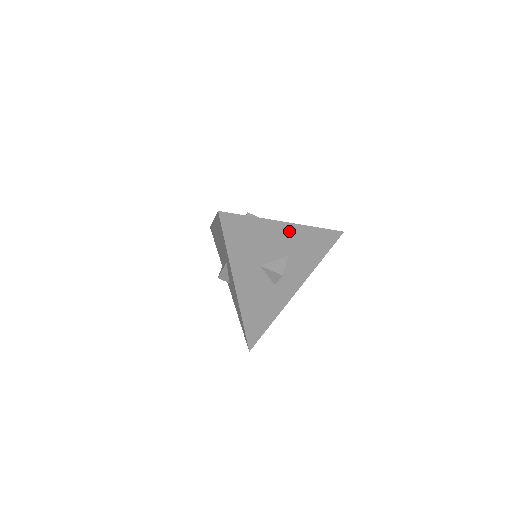
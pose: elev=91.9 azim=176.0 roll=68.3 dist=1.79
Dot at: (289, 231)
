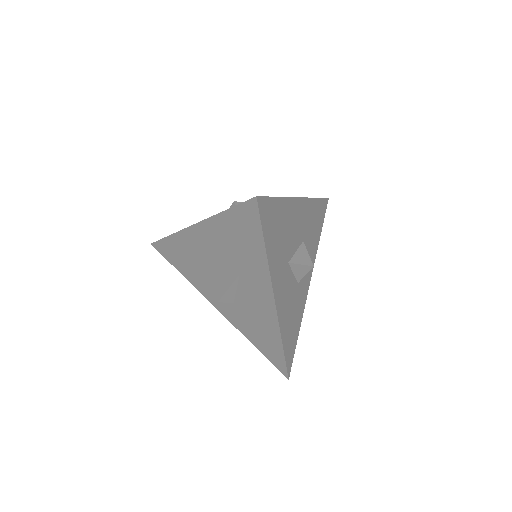
Dot at: (301, 209)
